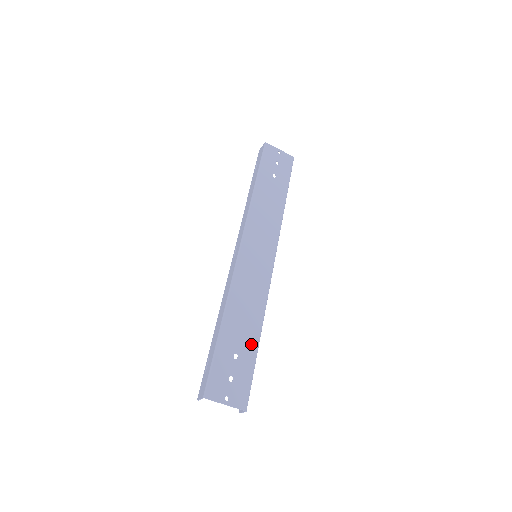
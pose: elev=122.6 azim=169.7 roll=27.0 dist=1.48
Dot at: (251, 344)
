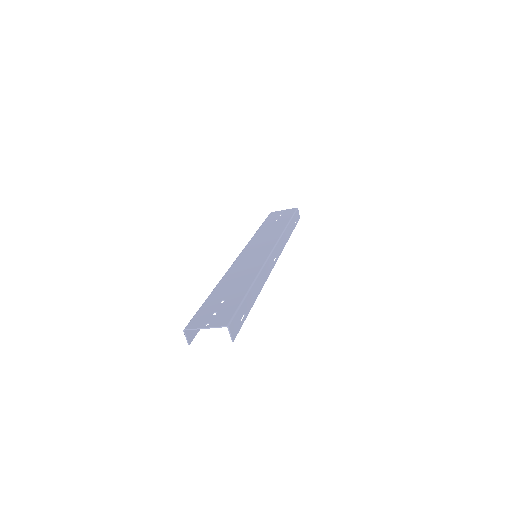
Dot at: (240, 292)
